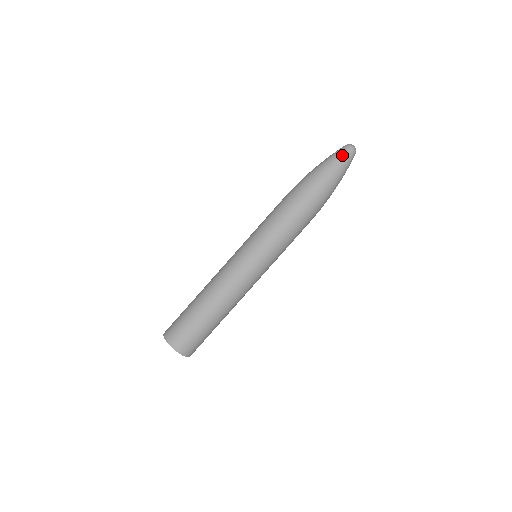
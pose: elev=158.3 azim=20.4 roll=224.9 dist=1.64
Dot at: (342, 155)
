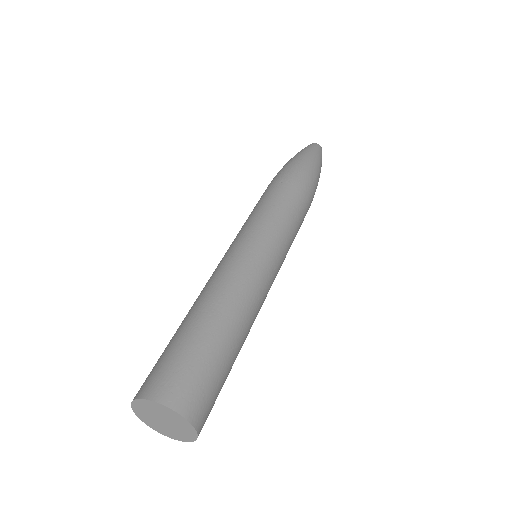
Dot at: (314, 147)
